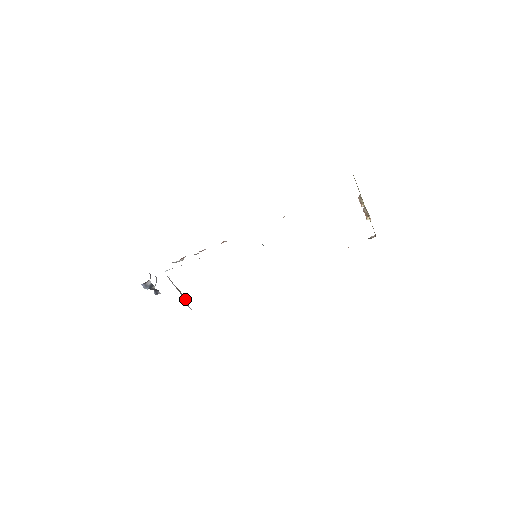
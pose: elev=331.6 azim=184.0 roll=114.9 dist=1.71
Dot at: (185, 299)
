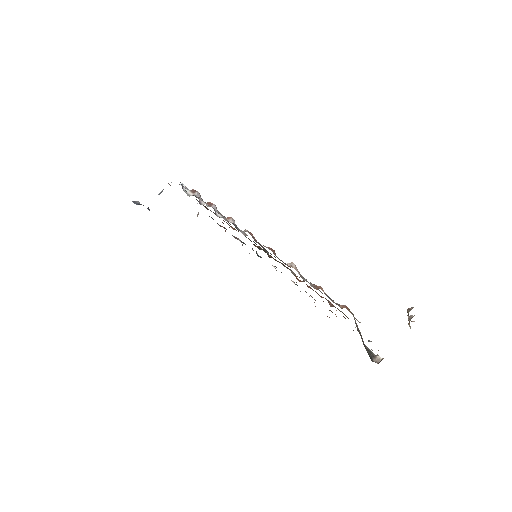
Dot at: (198, 212)
